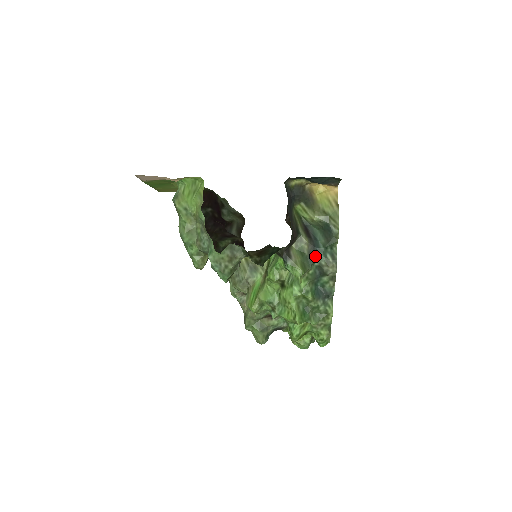
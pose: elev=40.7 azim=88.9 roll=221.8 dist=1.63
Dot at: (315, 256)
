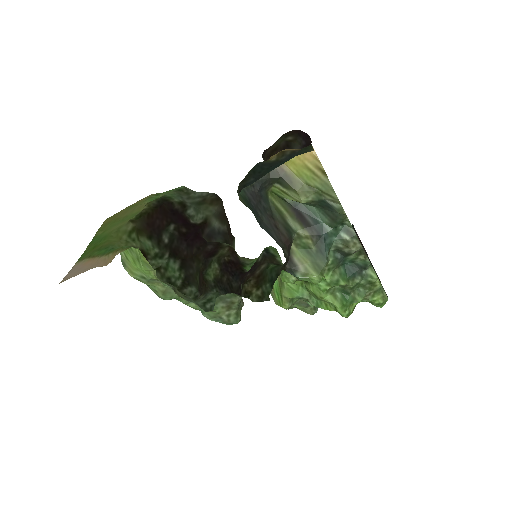
Dot at: (326, 245)
